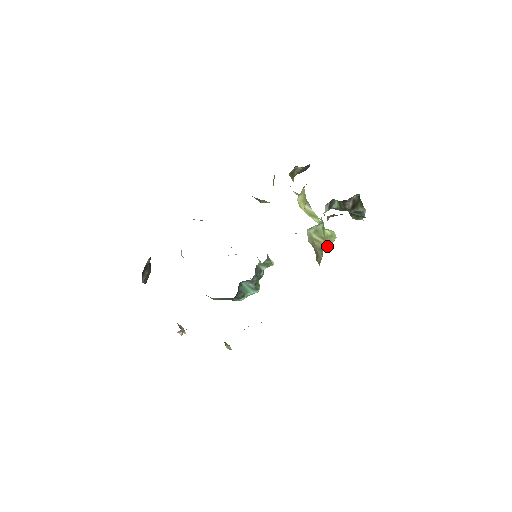
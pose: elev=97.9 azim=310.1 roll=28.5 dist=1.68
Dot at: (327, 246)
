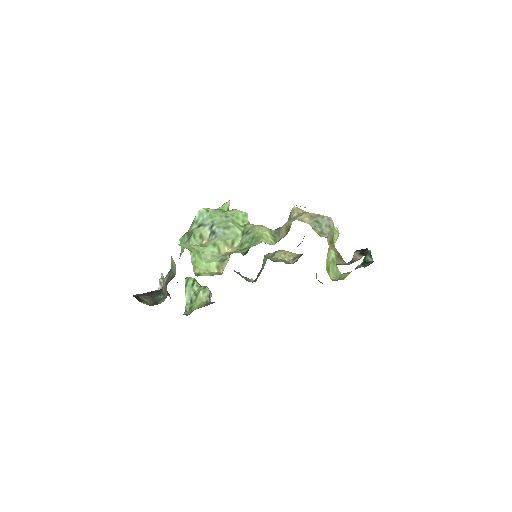
Dot at: occluded
